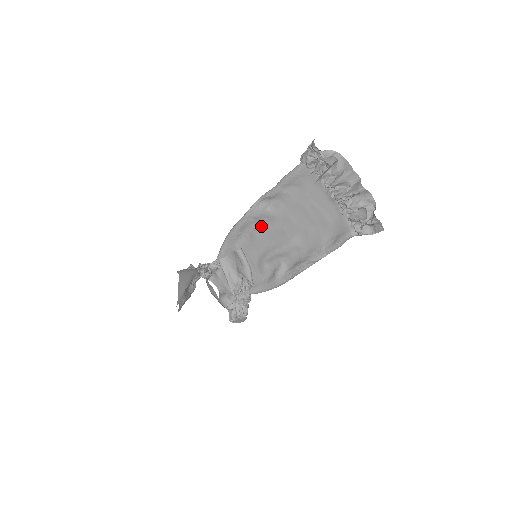
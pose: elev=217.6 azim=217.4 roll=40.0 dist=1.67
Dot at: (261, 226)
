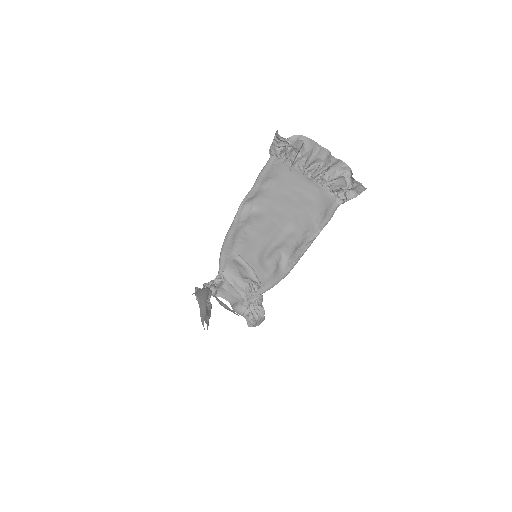
Dot at: (251, 227)
